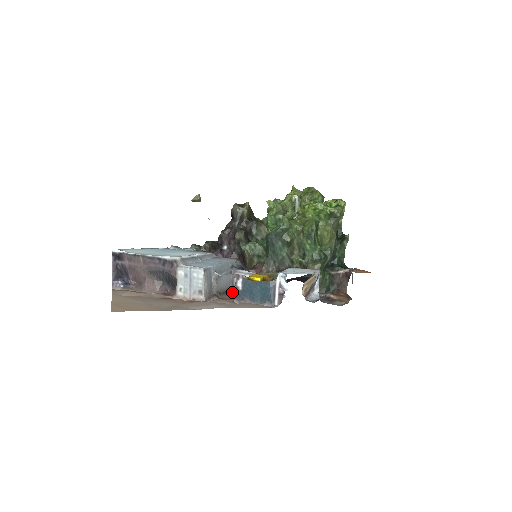
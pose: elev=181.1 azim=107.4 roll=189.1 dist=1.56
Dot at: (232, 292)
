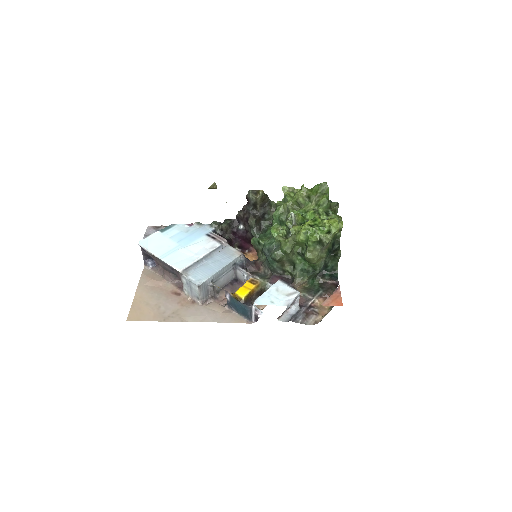
Dot at: (234, 283)
